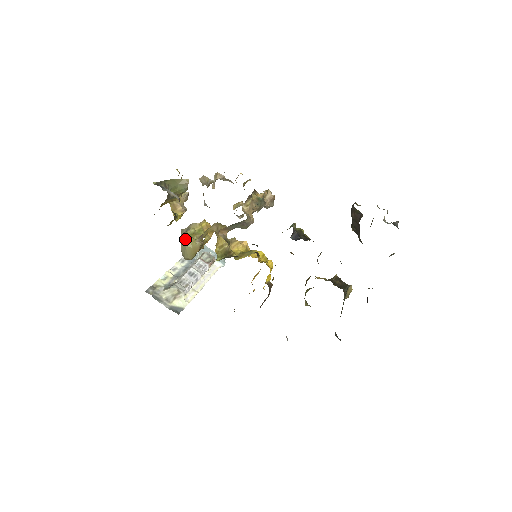
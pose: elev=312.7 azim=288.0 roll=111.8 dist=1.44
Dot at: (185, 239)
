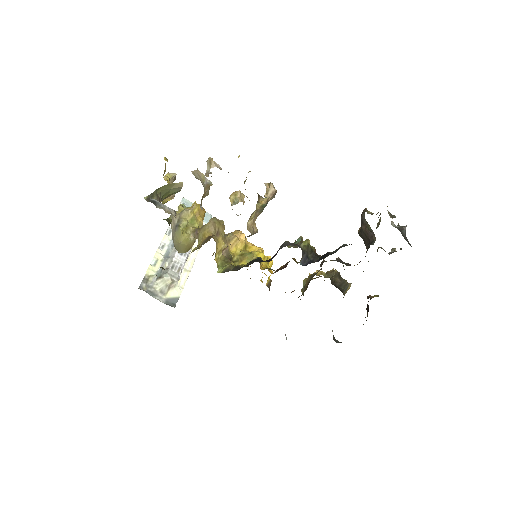
Dot at: (178, 235)
